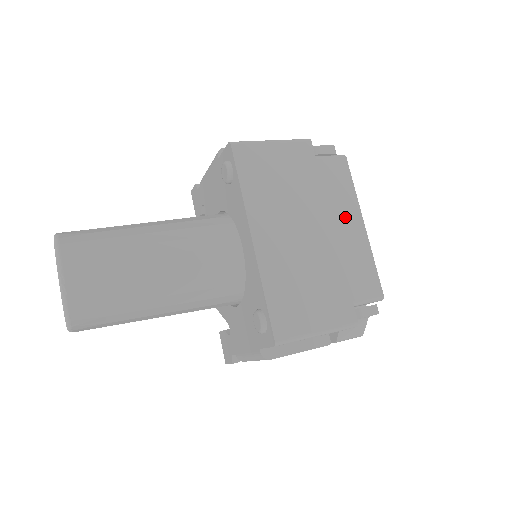
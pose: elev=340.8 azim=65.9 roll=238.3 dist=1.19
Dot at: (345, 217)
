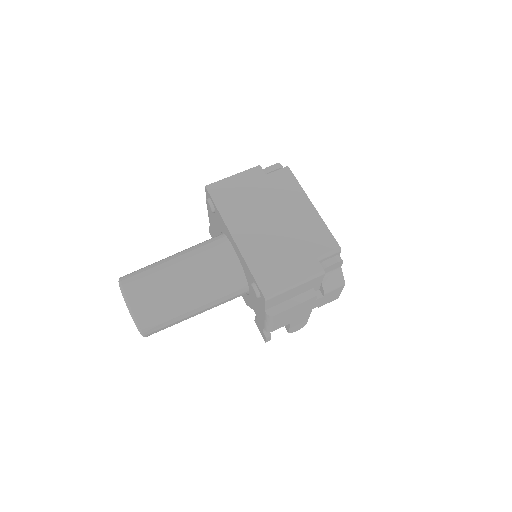
Dot at: (297, 205)
